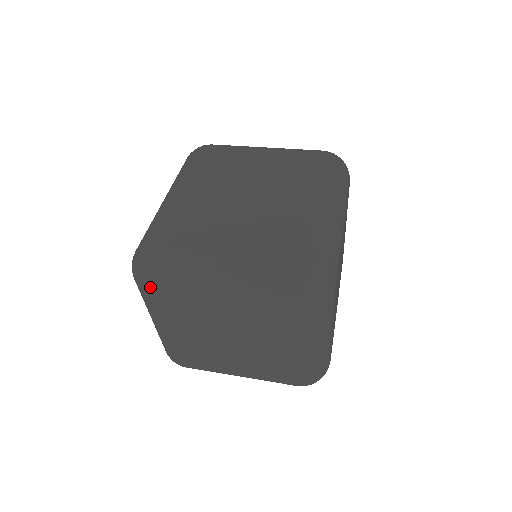
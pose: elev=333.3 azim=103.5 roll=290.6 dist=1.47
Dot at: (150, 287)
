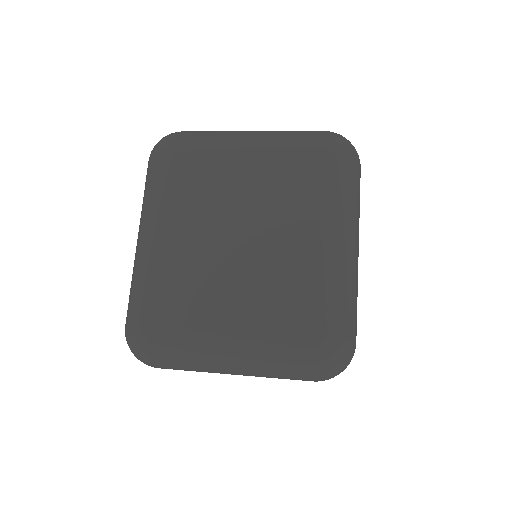
Dot at: (154, 367)
